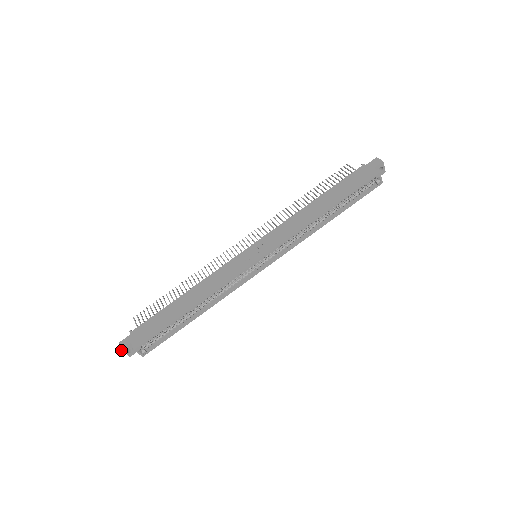
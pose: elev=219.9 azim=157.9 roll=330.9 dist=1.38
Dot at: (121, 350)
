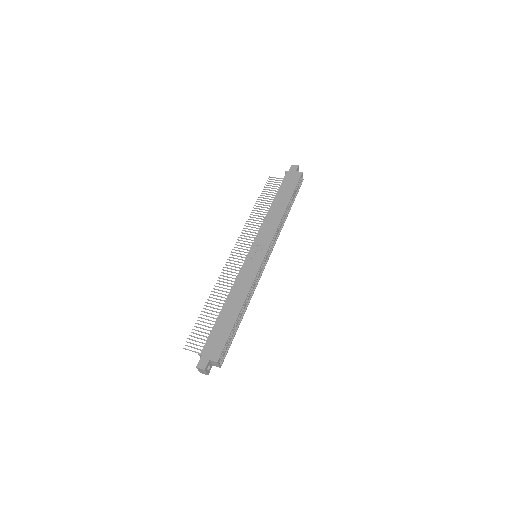
Dot at: (204, 370)
